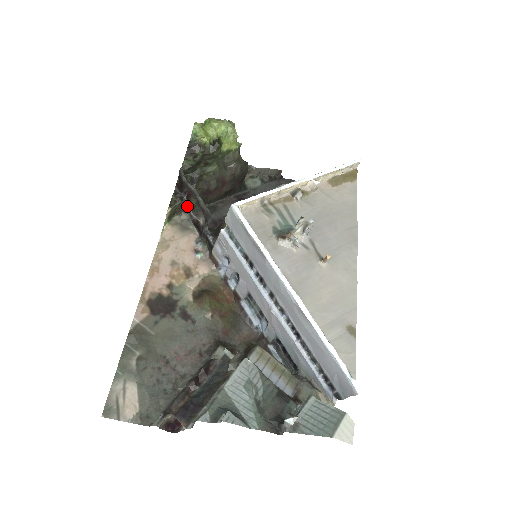
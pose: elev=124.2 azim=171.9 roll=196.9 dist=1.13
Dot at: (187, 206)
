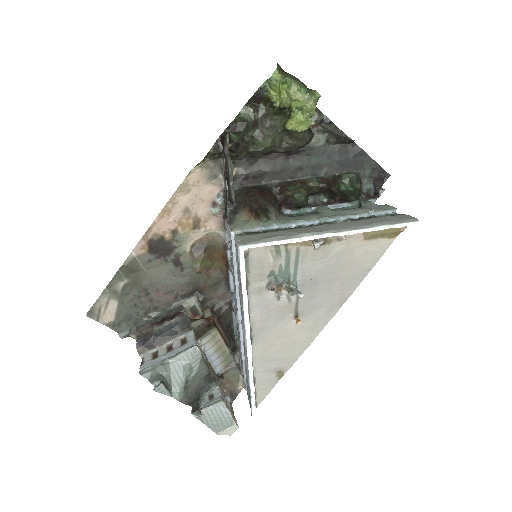
Dot at: occluded
